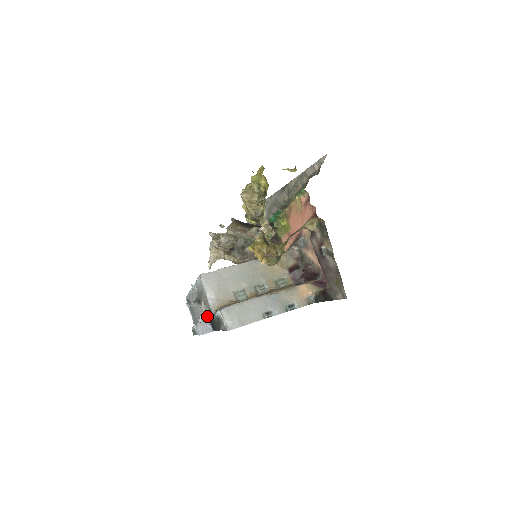
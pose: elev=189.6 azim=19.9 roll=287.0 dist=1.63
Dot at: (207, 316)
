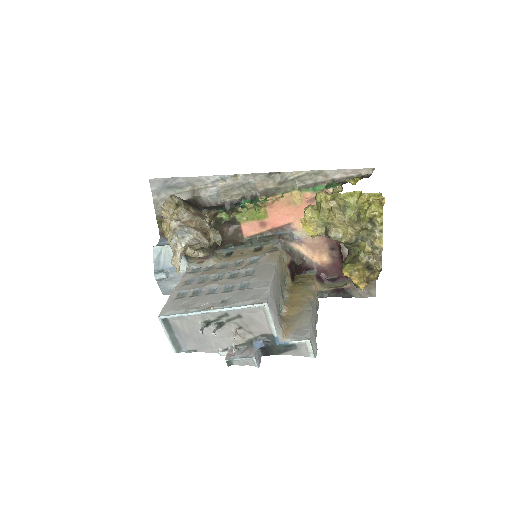
Dot at: (260, 343)
